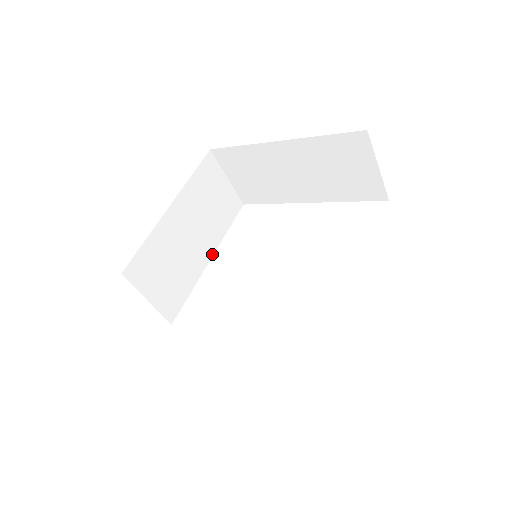
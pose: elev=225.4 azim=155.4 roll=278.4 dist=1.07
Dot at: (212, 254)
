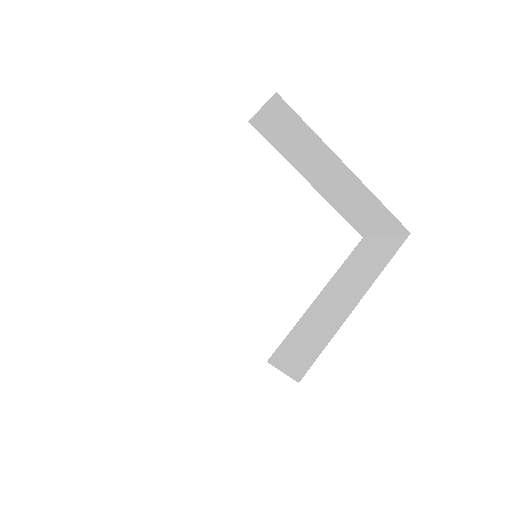
Dot at: occluded
